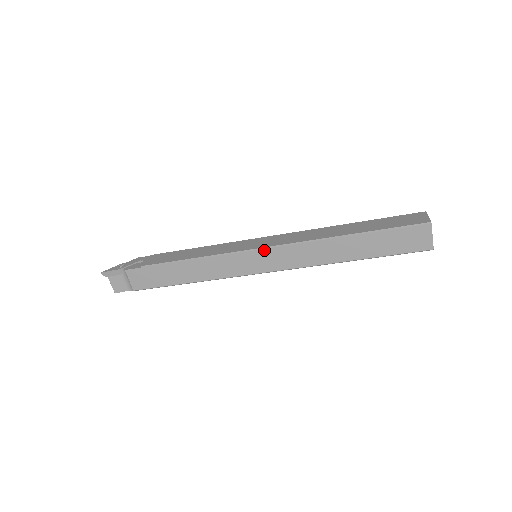
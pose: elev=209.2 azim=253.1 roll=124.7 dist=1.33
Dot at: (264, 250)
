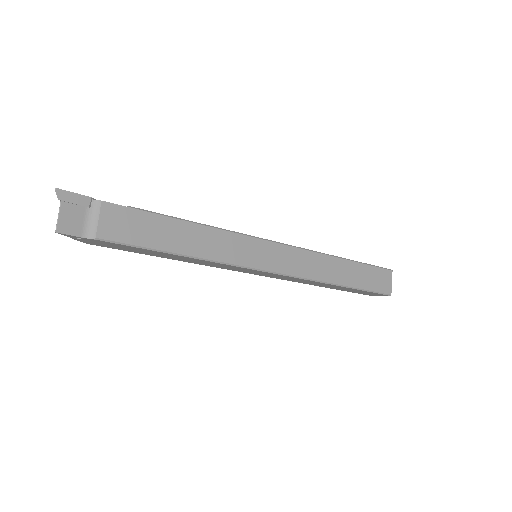
Dot at: (279, 245)
